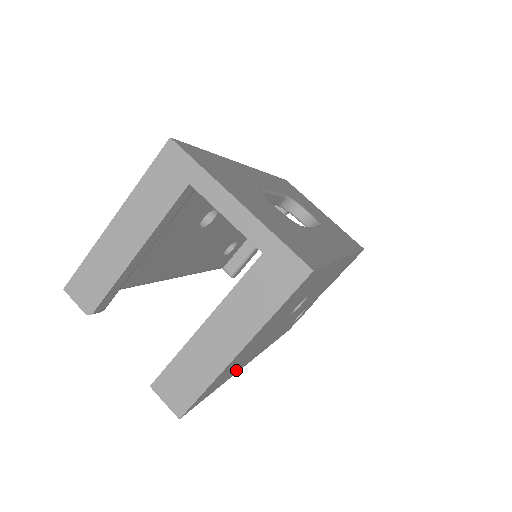
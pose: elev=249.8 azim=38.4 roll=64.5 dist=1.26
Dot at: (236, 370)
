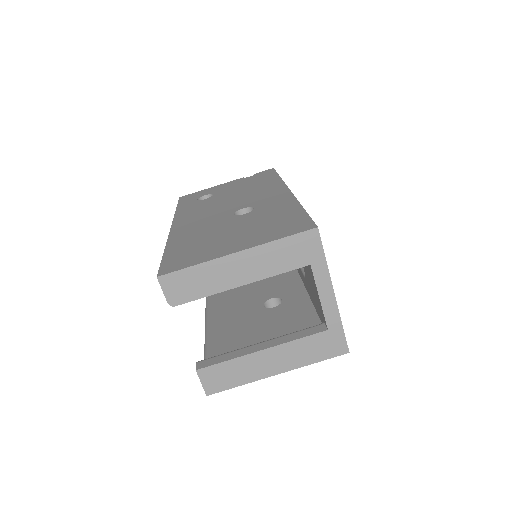
Dot at: occluded
